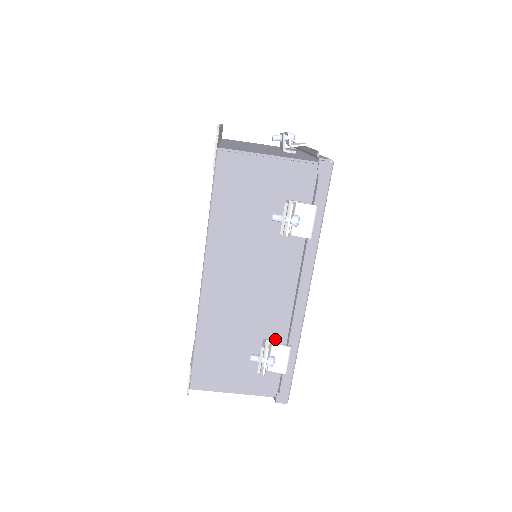
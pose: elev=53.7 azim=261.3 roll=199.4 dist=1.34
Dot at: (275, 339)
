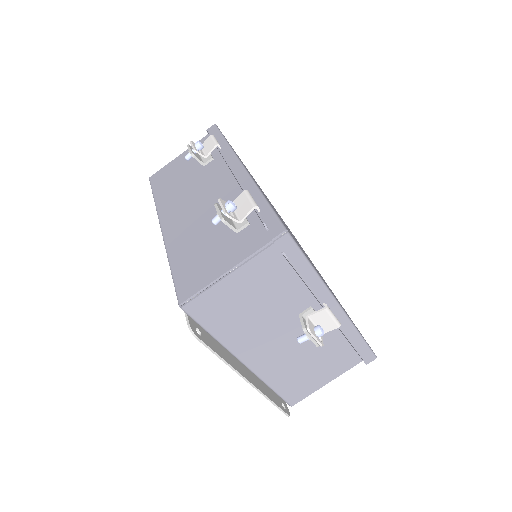
Dot at: occluded
